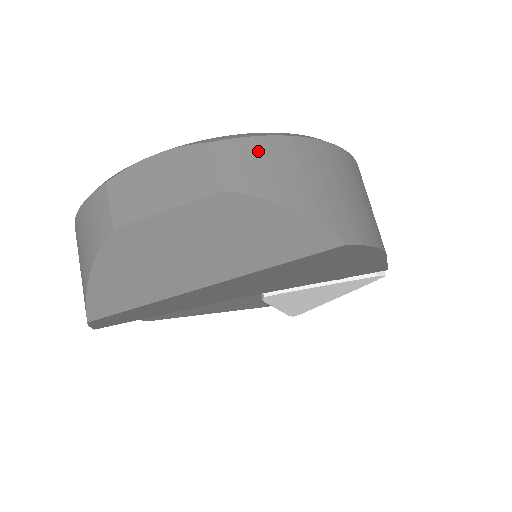
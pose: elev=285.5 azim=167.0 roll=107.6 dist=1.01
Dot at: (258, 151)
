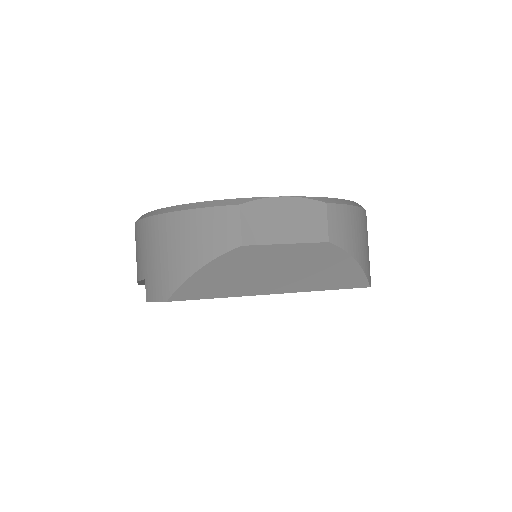
Dot at: (348, 216)
